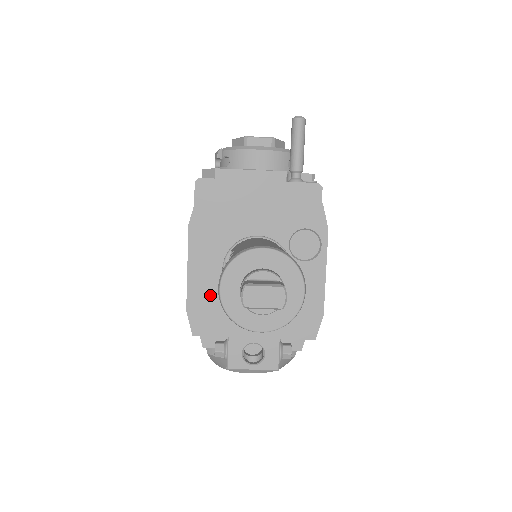
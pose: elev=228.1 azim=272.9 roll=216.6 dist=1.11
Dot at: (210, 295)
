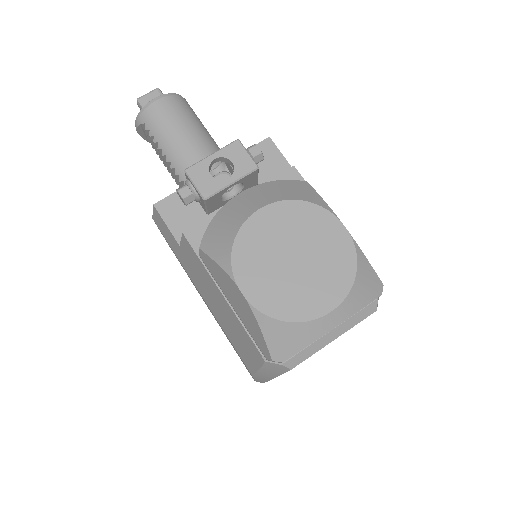
Dot at: occluded
